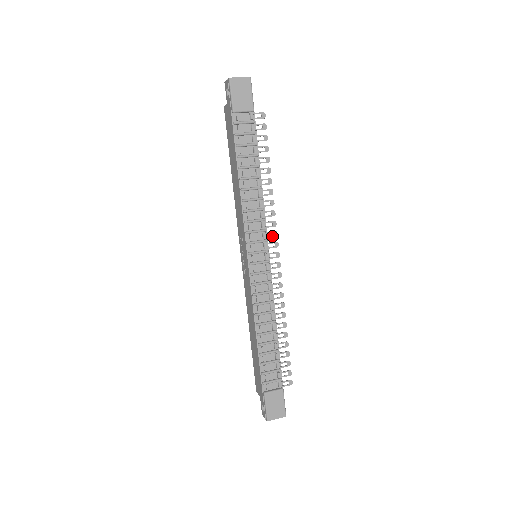
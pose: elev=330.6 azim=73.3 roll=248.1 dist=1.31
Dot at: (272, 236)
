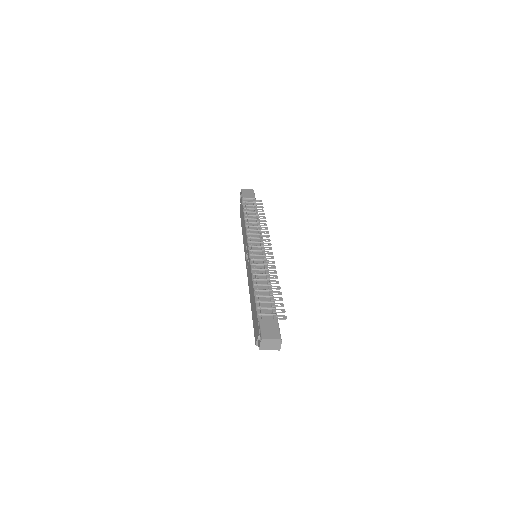
Dot at: (267, 241)
